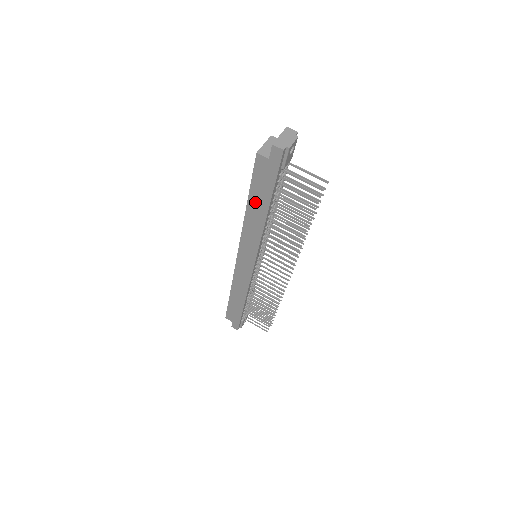
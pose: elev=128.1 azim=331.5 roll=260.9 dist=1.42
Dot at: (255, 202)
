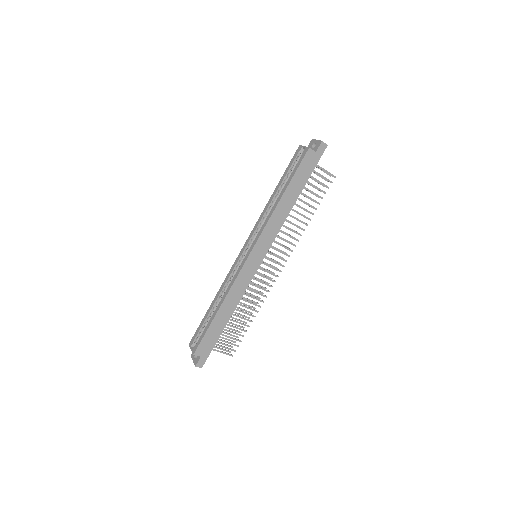
Dot at: (291, 190)
